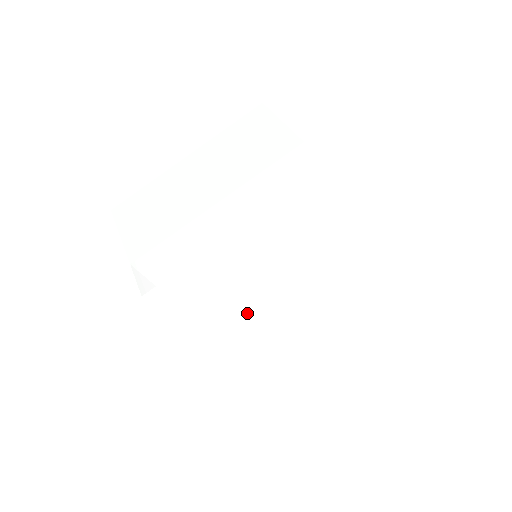
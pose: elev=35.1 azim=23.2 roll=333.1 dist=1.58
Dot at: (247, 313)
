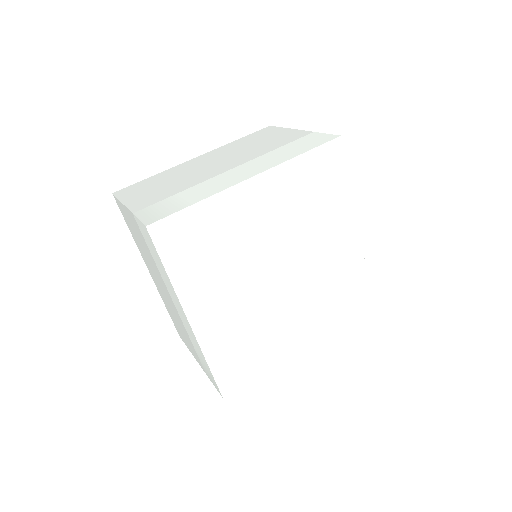
Dot at: (246, 301)
